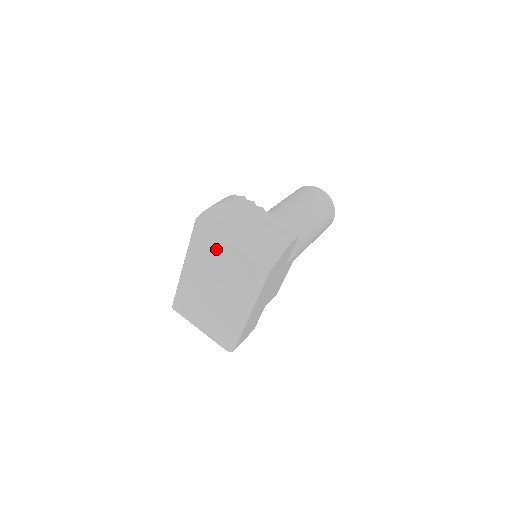
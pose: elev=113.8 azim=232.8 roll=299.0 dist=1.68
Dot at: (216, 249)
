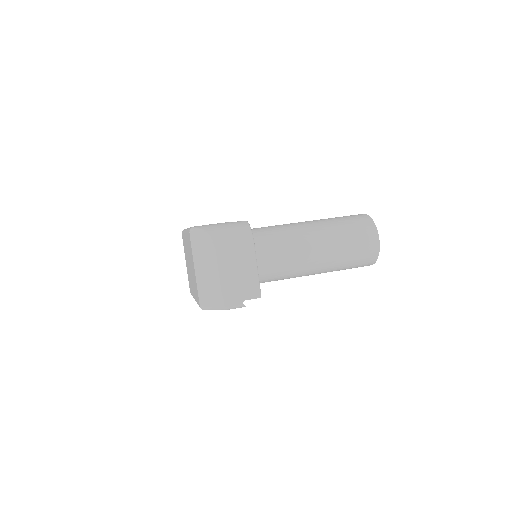
Dot at: occluded
